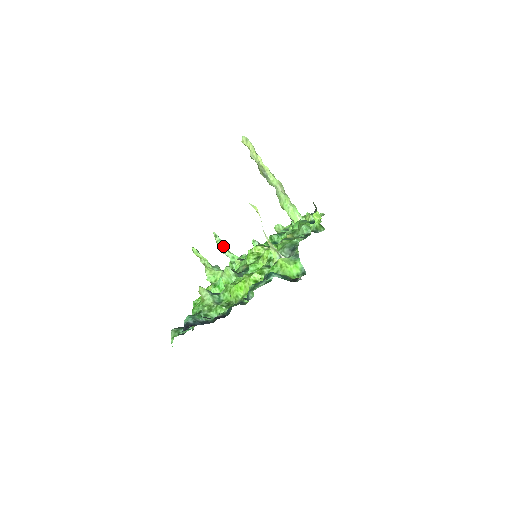
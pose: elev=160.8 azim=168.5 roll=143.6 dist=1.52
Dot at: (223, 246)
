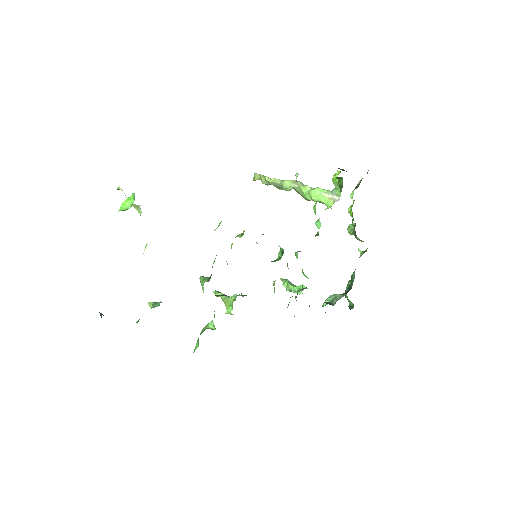
Dot at: (288, 285)
